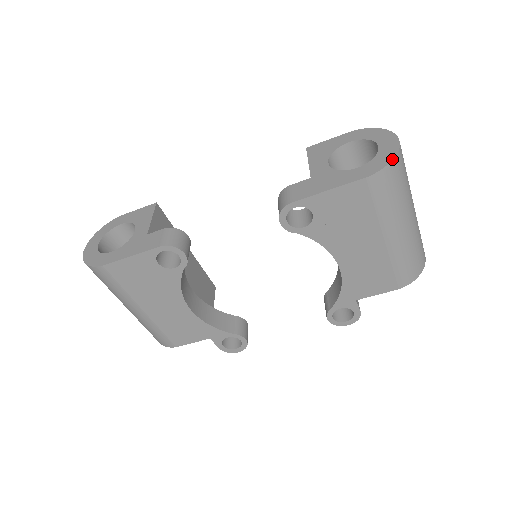
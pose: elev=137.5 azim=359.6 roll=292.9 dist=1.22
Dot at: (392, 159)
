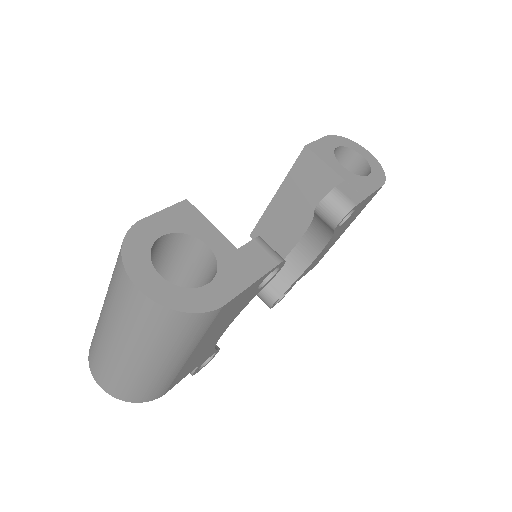
Dot at: occluded
